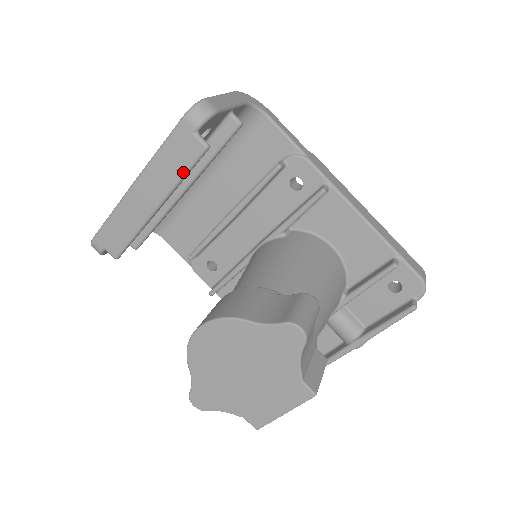
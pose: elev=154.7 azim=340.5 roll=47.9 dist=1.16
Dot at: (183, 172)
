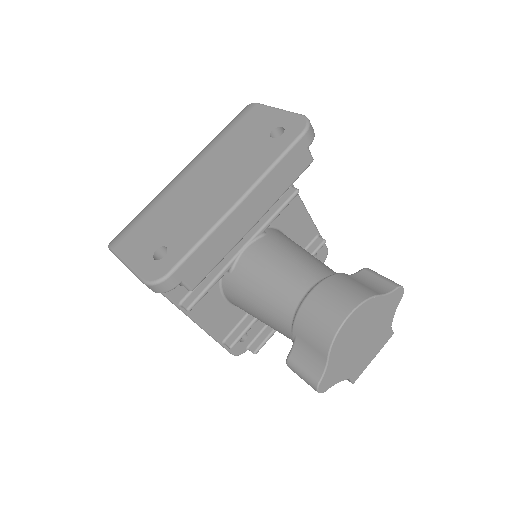
Dot at: (290, 184)
